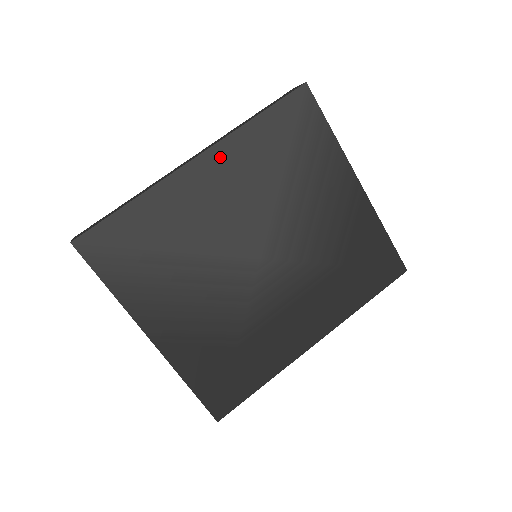
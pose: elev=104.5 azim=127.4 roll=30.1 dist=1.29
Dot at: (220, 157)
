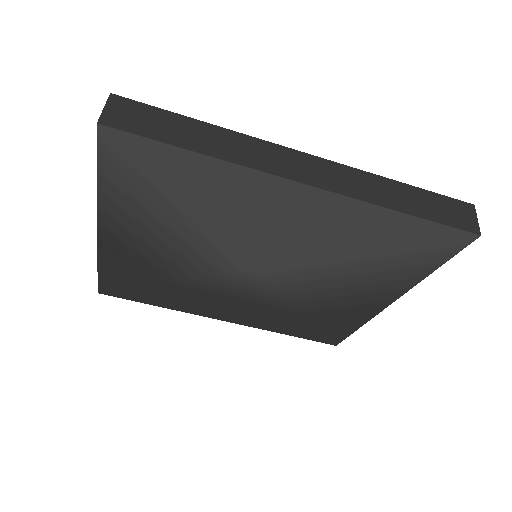
Dot at: (328, 204)
